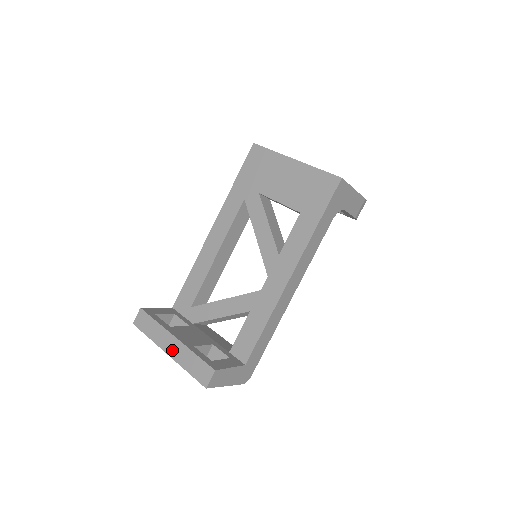
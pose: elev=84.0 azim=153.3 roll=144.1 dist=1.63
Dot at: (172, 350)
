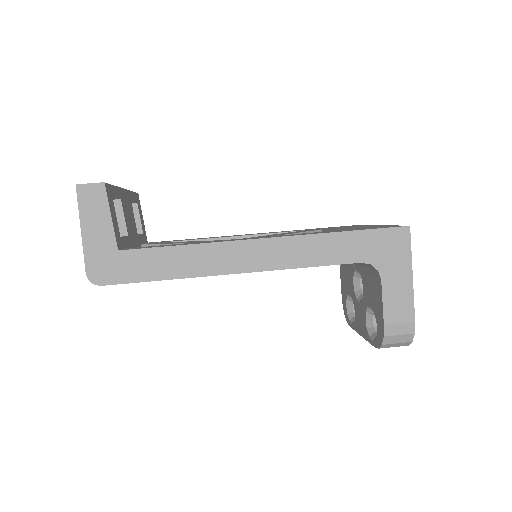
Dot at: occluded
